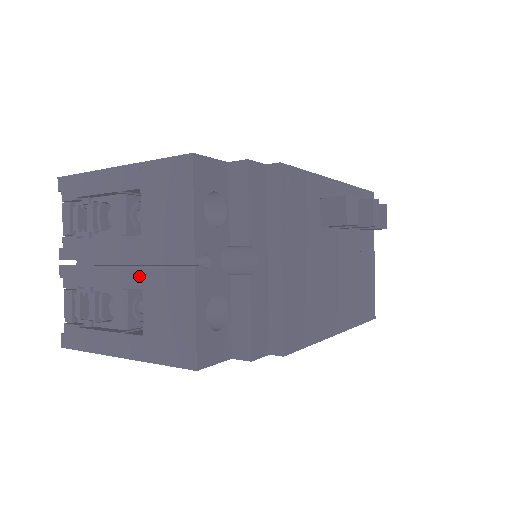
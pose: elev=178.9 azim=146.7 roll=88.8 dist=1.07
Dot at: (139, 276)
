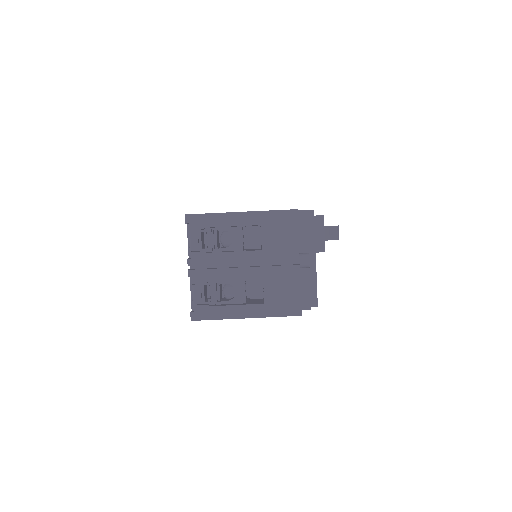
Dot at: (260, 272)
